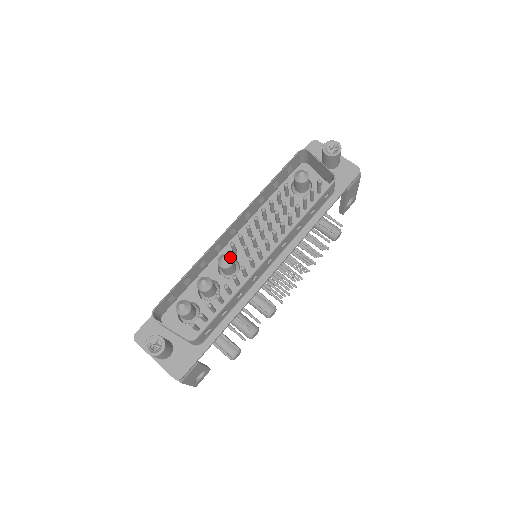
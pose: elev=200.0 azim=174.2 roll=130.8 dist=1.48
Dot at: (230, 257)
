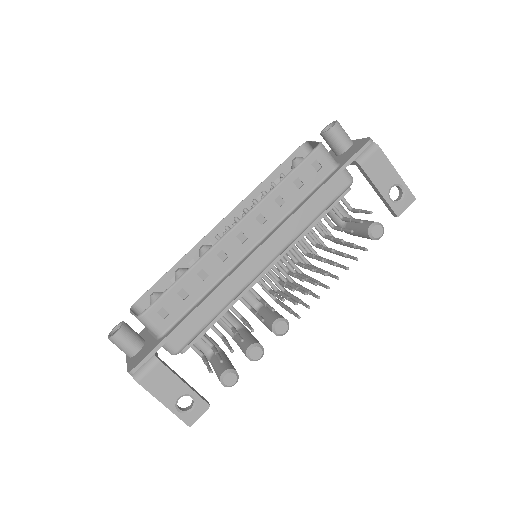
Dot at: (209, 245)
